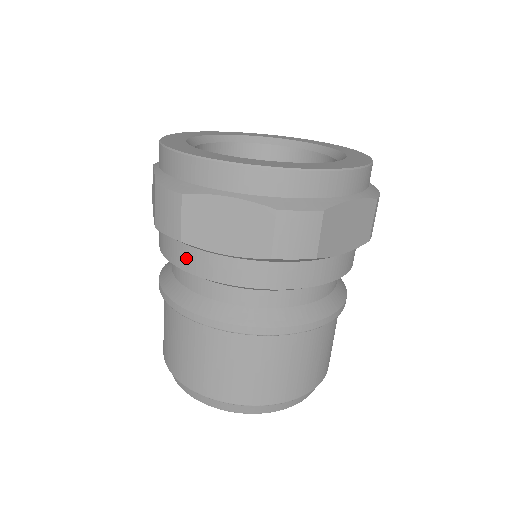
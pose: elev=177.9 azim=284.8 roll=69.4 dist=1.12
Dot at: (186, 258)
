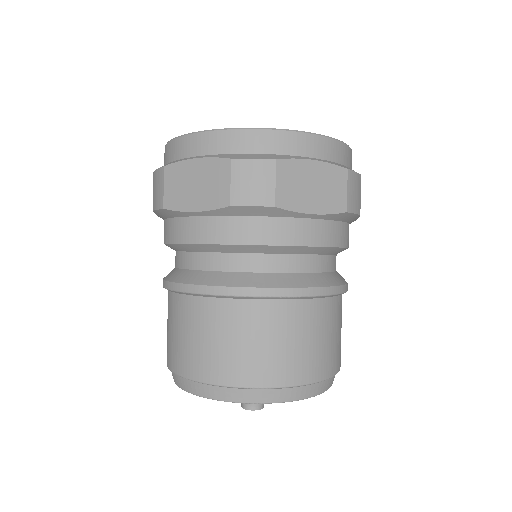
Dot at: (172, 230)
